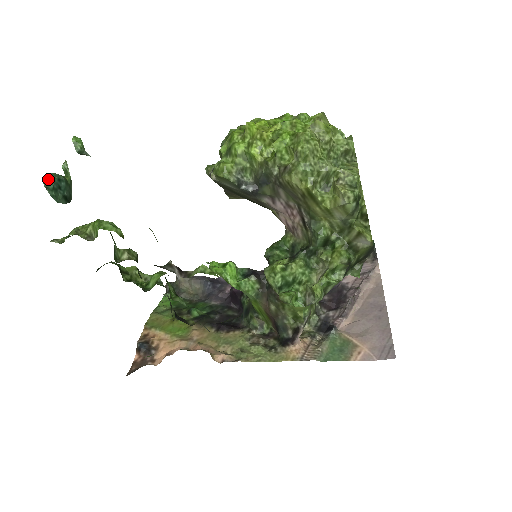
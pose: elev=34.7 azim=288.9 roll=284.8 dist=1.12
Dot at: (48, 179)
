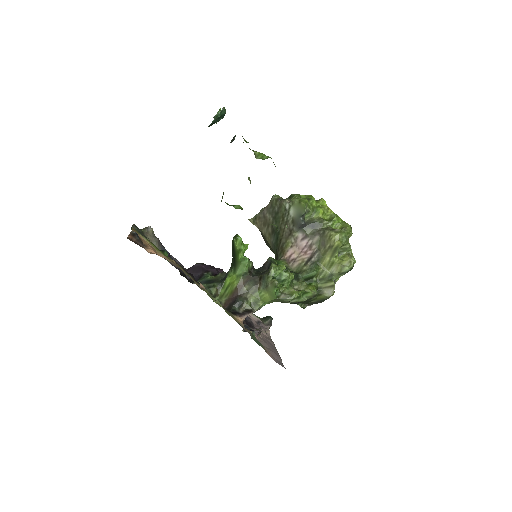
Dot at: (225, 109)
